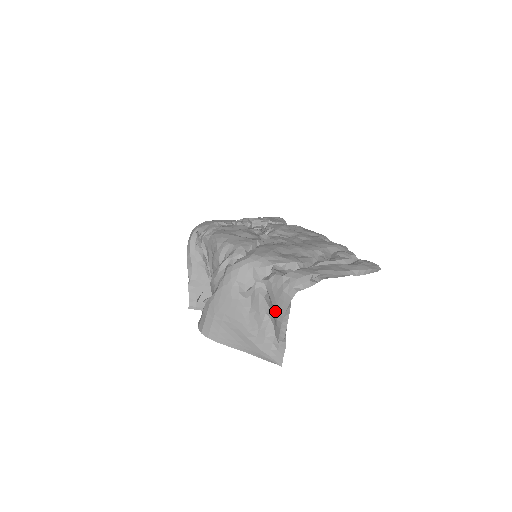
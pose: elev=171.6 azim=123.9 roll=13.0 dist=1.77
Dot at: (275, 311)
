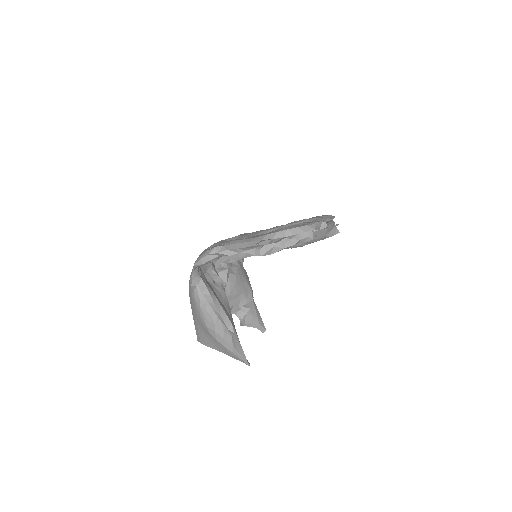
Dot at: occluded
